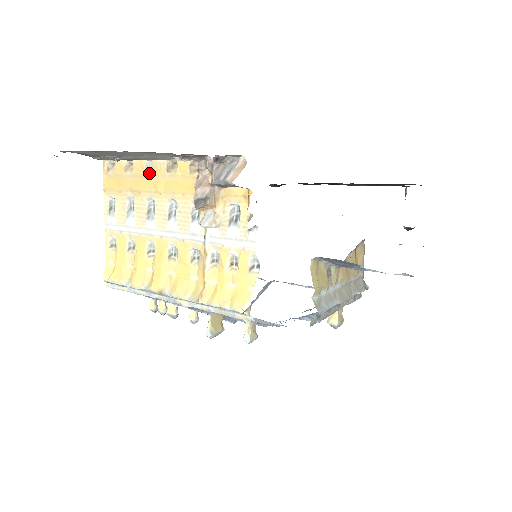
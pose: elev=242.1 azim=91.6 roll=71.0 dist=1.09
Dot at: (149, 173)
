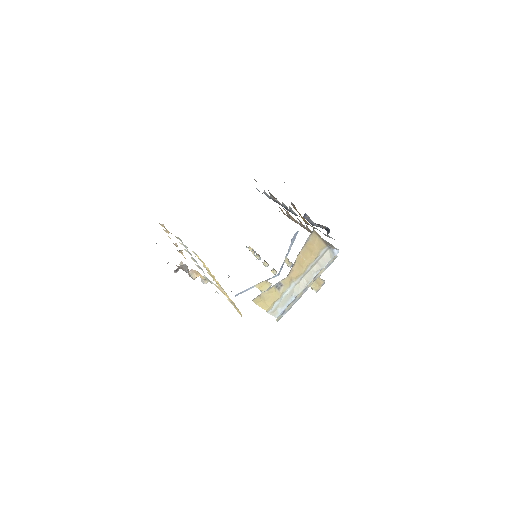
Dot at: occluded
